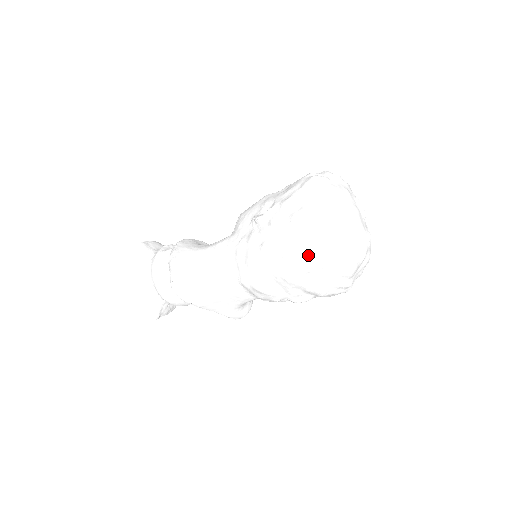
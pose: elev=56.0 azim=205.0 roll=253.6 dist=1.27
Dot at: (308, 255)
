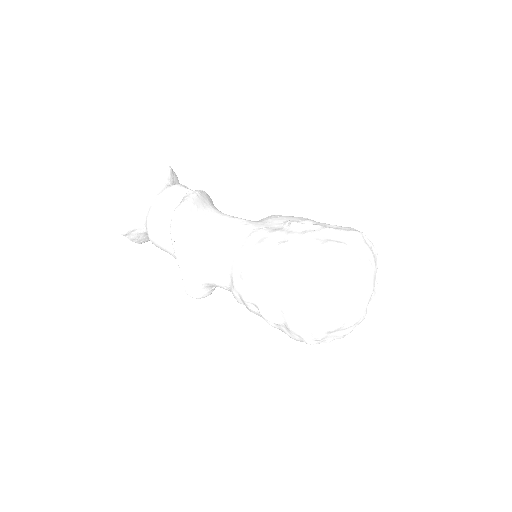
Dot at: (316, 280)
